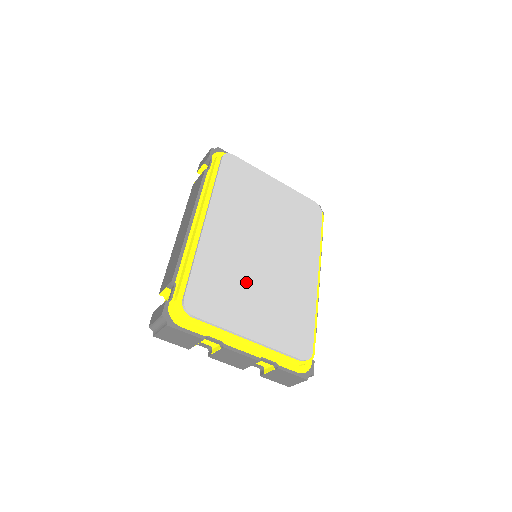
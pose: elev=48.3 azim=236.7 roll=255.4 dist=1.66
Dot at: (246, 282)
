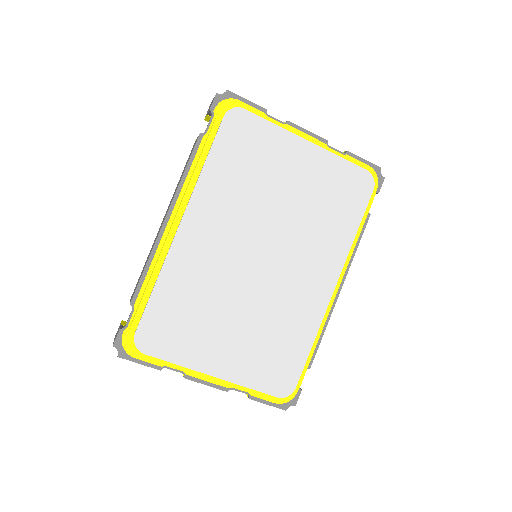
Dot at: (223, 307)
